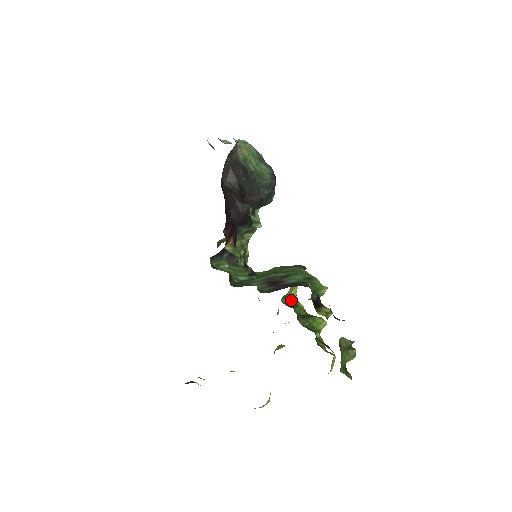
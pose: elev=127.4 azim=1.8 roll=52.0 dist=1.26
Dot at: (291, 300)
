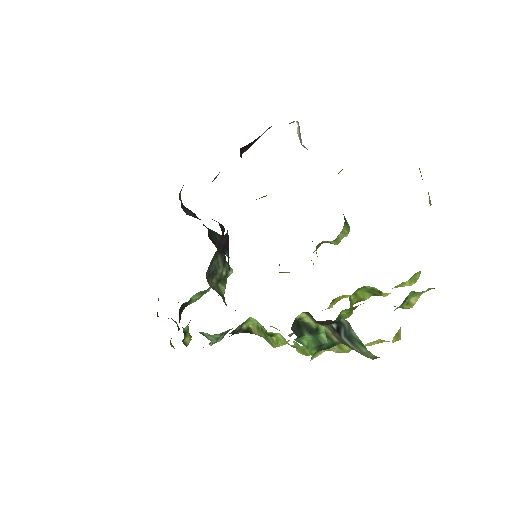
Dot at: occluded
